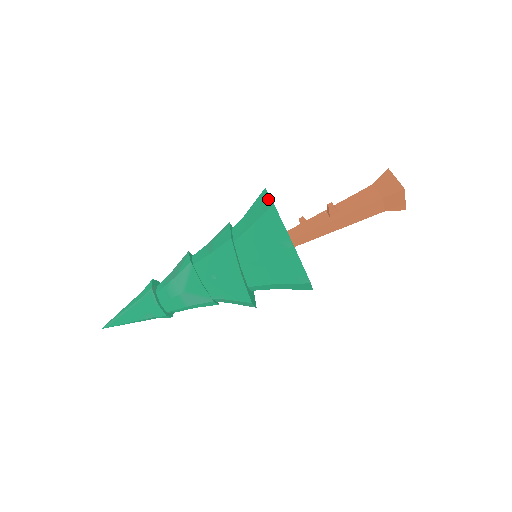
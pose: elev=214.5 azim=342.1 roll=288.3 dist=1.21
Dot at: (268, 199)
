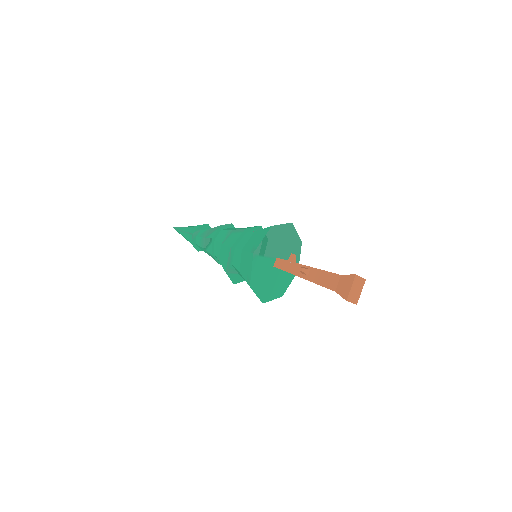
Dot at: (259, 242)
